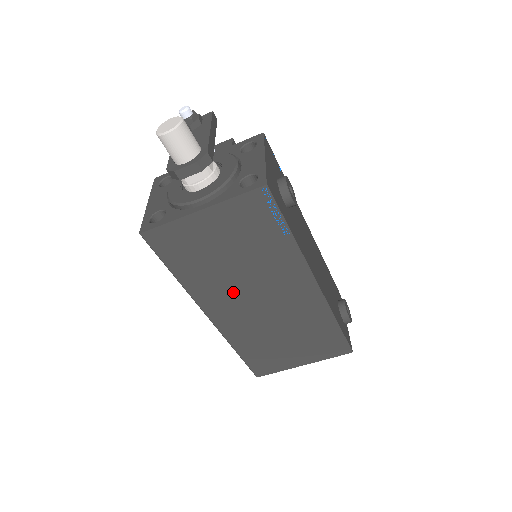
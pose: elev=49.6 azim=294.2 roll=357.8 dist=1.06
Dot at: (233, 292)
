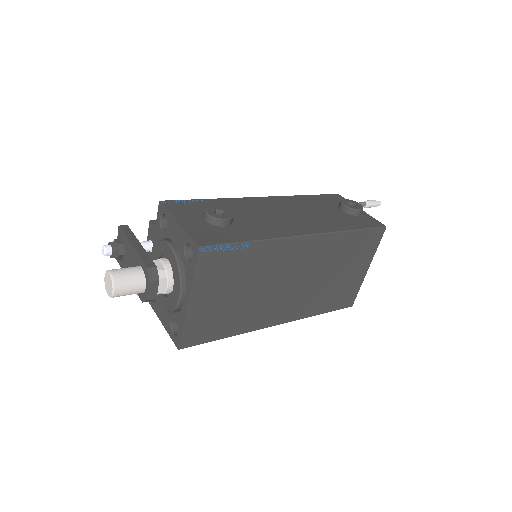
Dot at: (270, 301)
